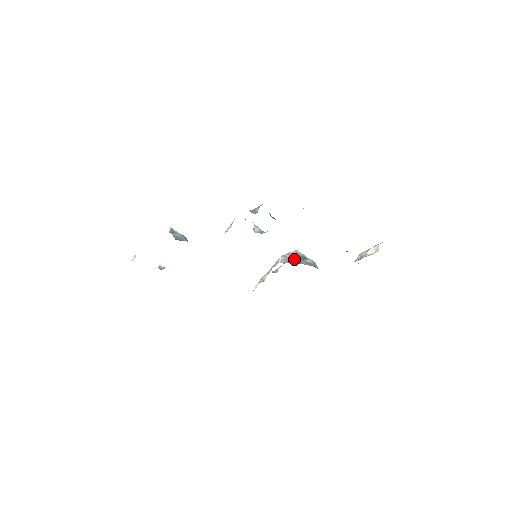
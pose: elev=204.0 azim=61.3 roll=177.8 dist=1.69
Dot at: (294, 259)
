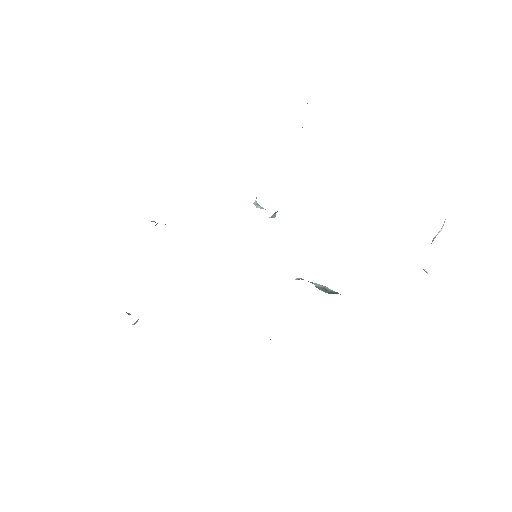
Dot at: (319, 287)
